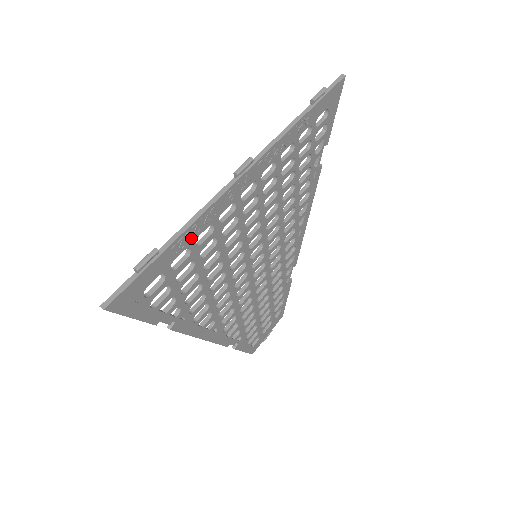
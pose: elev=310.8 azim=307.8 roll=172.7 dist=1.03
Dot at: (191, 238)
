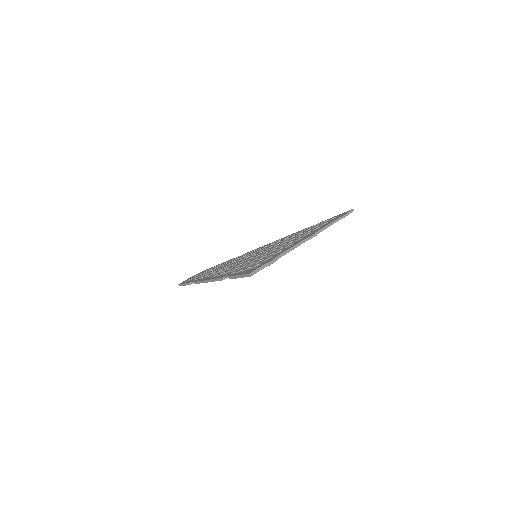
Dot at: occluded
